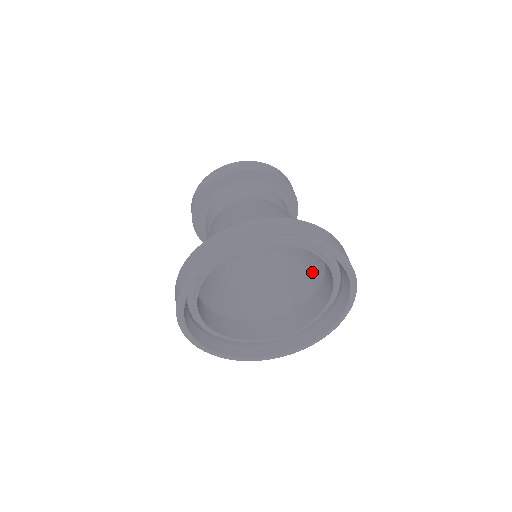
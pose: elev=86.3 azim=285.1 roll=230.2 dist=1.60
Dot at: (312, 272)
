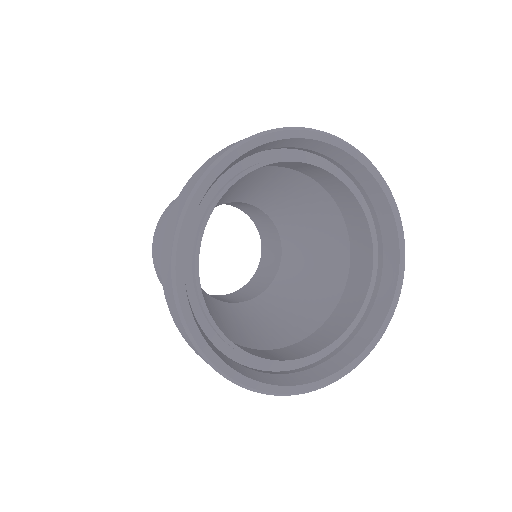
Dot at: (319, 208)
